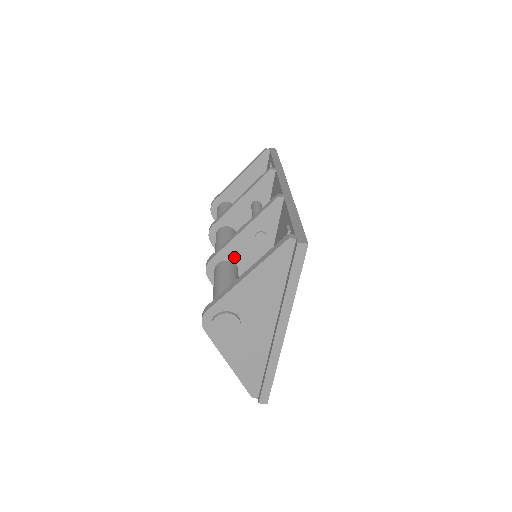
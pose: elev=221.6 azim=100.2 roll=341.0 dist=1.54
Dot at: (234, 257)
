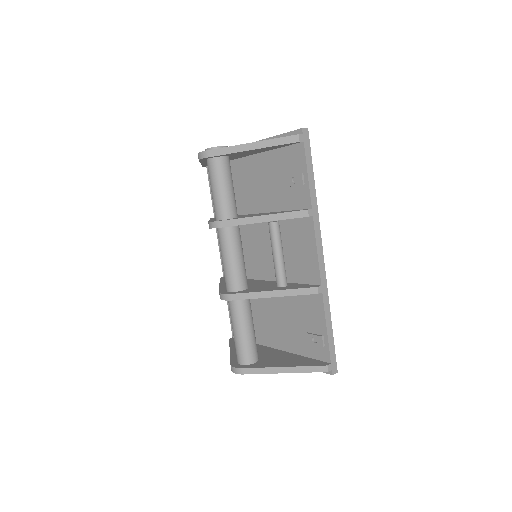
Dot at: occluded
